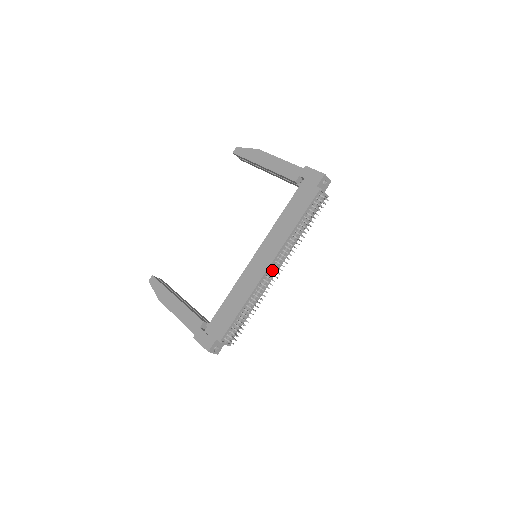
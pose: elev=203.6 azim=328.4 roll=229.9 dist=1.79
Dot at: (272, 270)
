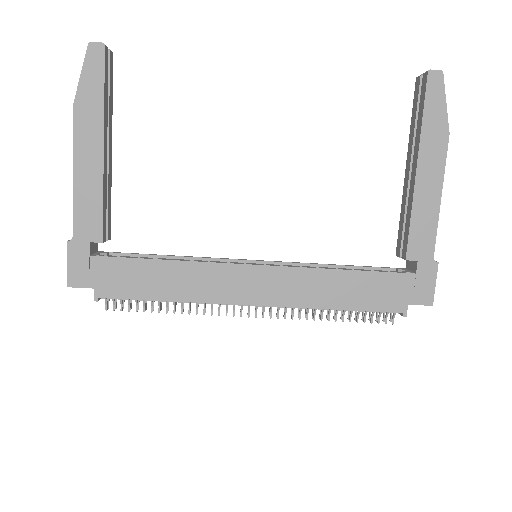
Dot at: occluded
